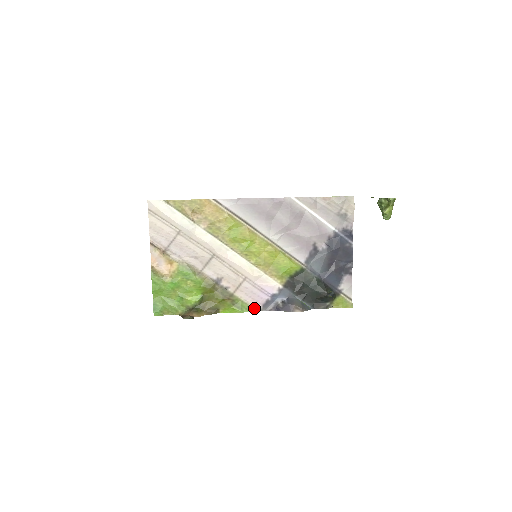
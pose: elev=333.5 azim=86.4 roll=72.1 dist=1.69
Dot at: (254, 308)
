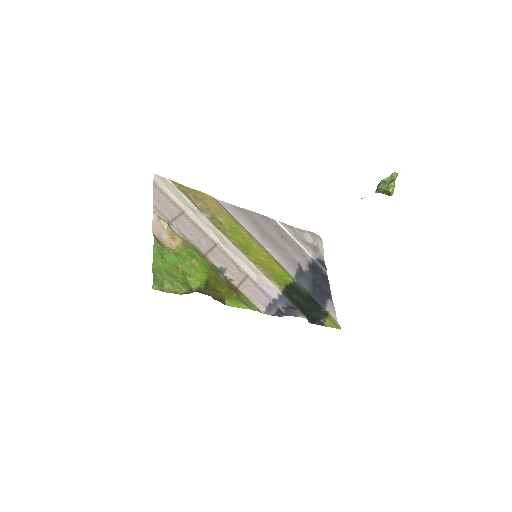
Dot at: (258, 309)
